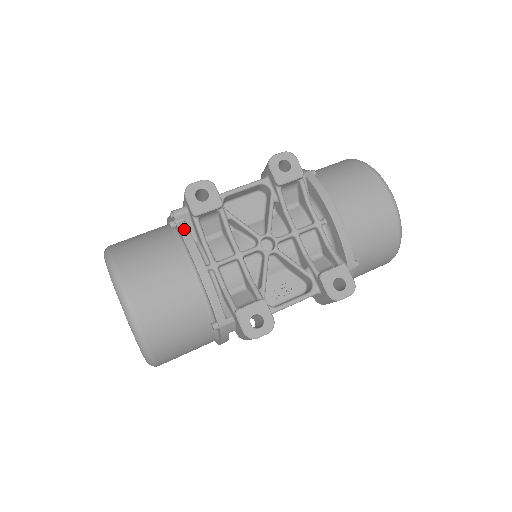
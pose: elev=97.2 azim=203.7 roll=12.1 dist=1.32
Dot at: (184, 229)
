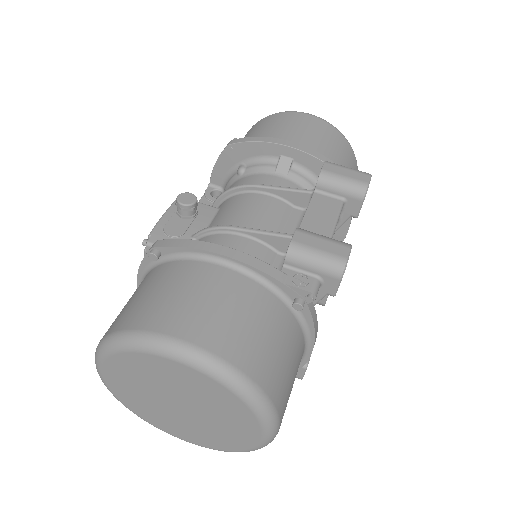
Dot at: (314, 311)
